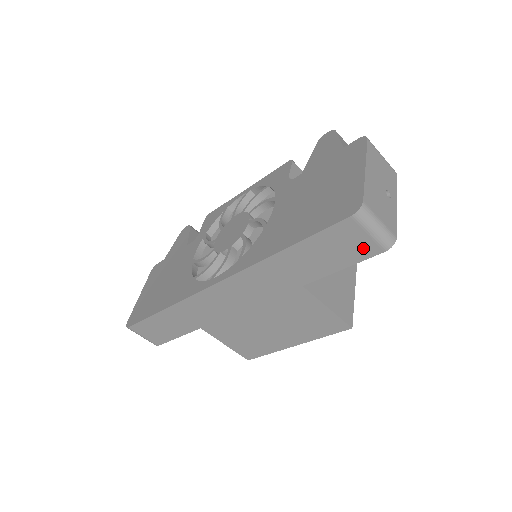
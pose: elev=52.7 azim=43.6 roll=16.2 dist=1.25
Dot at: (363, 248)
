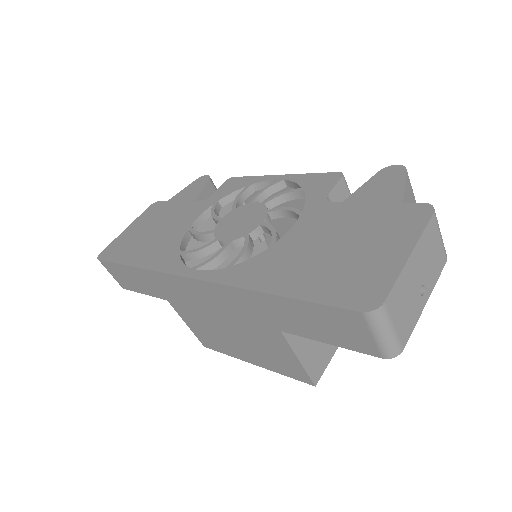
Dot at: (360, 342)
